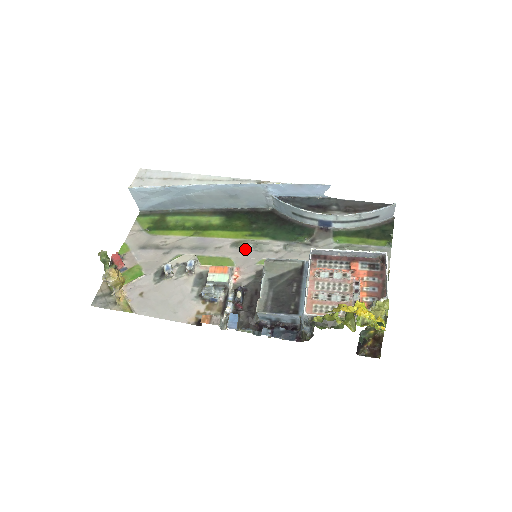
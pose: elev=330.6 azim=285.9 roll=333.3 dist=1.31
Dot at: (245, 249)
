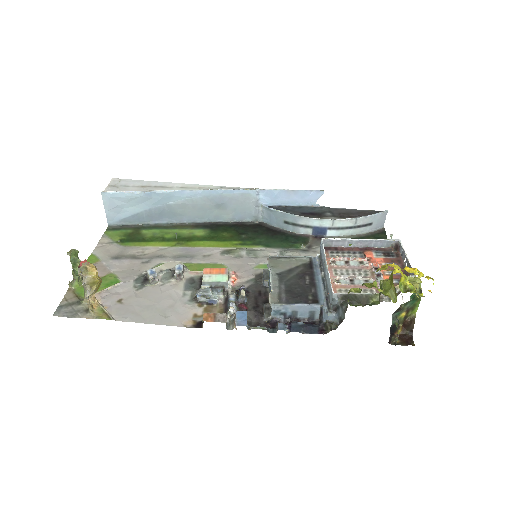
Dot at: (238, 256)
